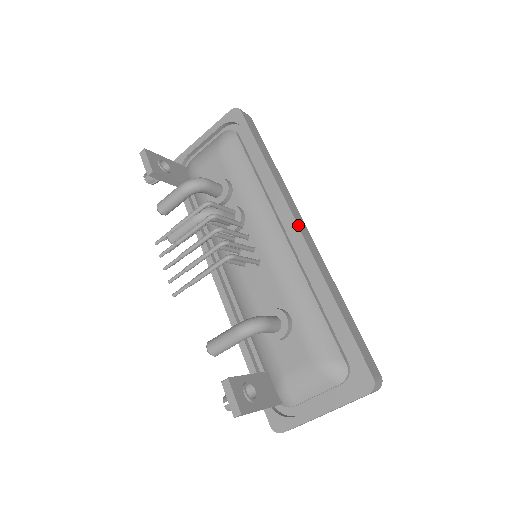
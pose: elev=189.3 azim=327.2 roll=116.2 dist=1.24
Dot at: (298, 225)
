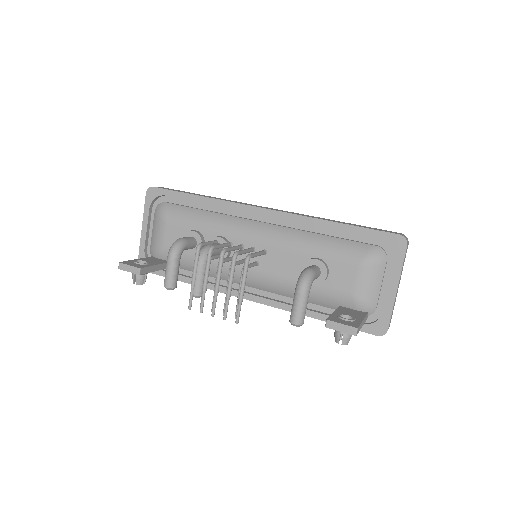
Dot at: (263, 208)
